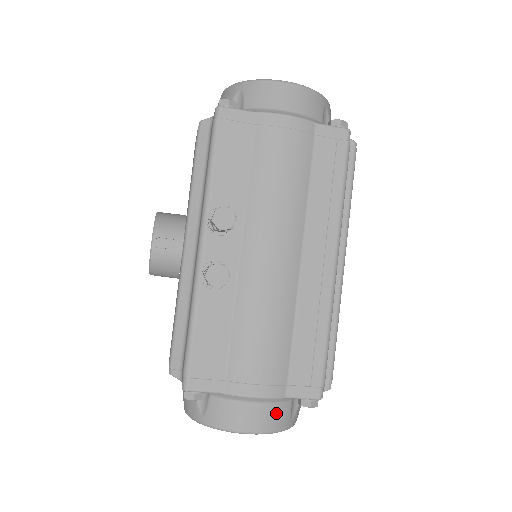
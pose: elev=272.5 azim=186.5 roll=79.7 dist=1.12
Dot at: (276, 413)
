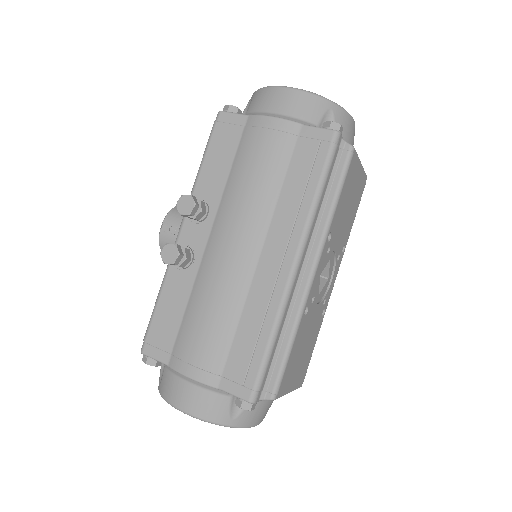
Dot at: (210, 402)
